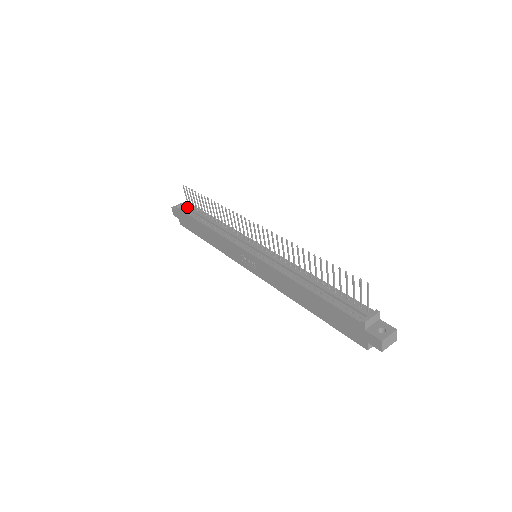
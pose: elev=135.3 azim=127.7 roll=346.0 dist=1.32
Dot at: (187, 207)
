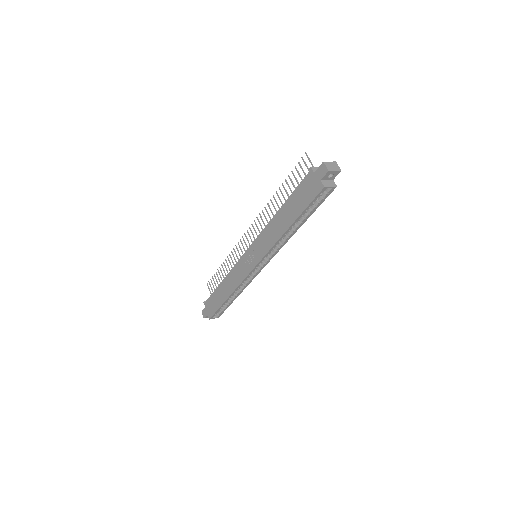
Dot at: occluded
